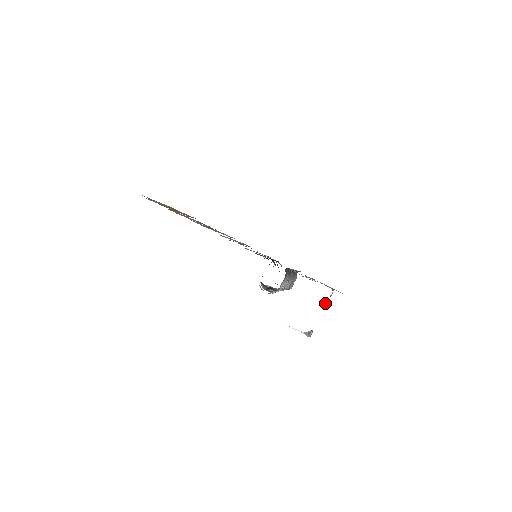
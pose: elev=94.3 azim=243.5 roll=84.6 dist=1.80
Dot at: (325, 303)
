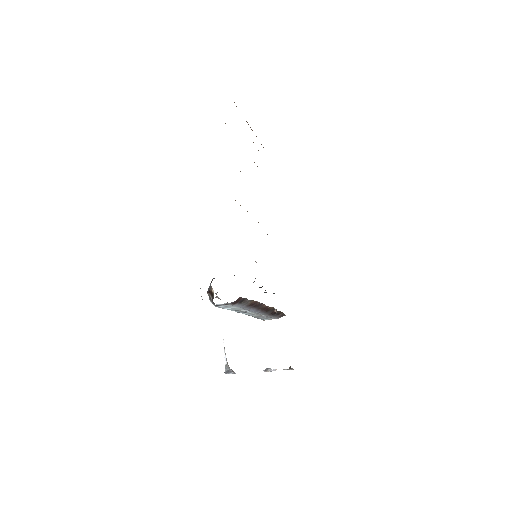
Dot at: occluded
